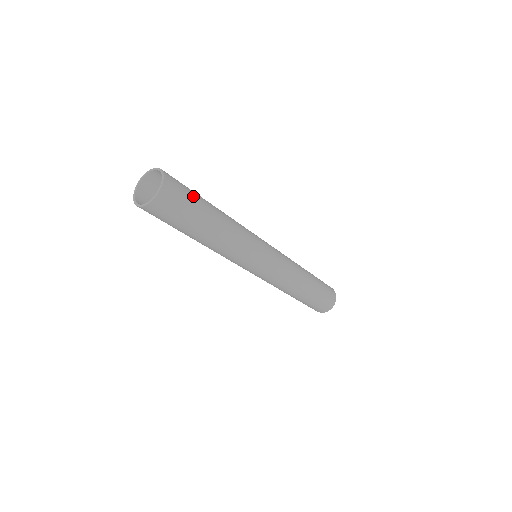
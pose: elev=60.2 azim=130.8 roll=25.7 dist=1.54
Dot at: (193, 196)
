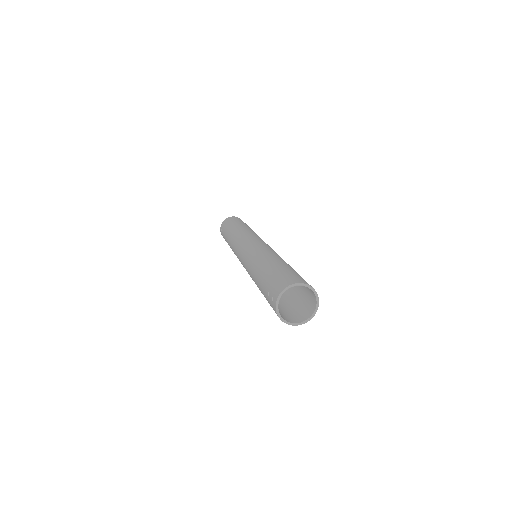
Dot at: (304, 294)
